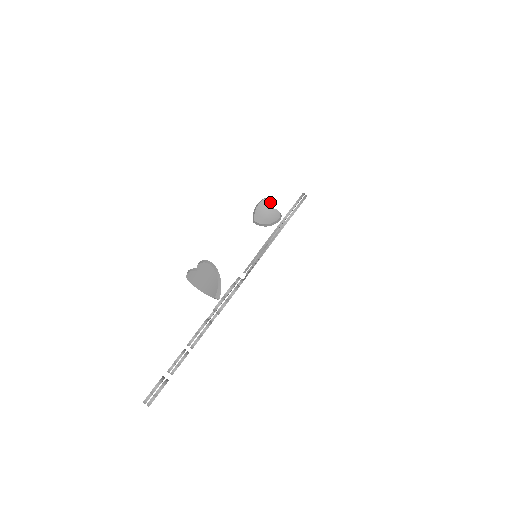
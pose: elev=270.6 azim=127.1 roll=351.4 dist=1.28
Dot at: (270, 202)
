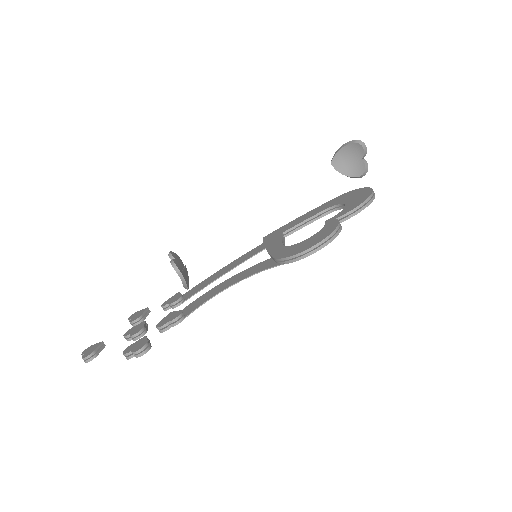
Dot at: (362, 150)
